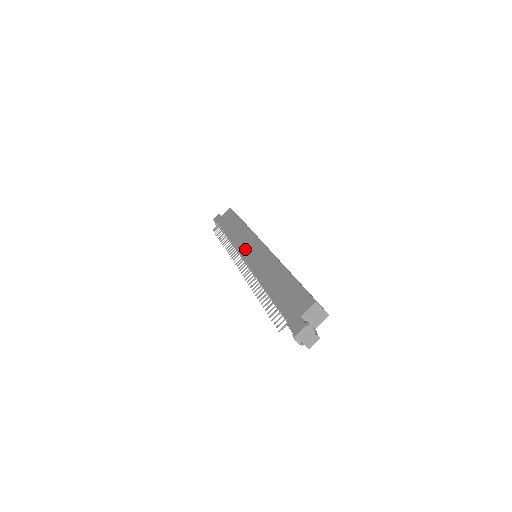
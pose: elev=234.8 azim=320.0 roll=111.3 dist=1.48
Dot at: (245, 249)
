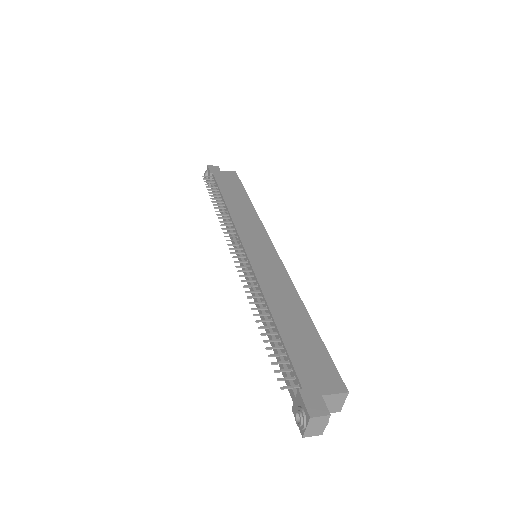
Dot at: (250, 238)
